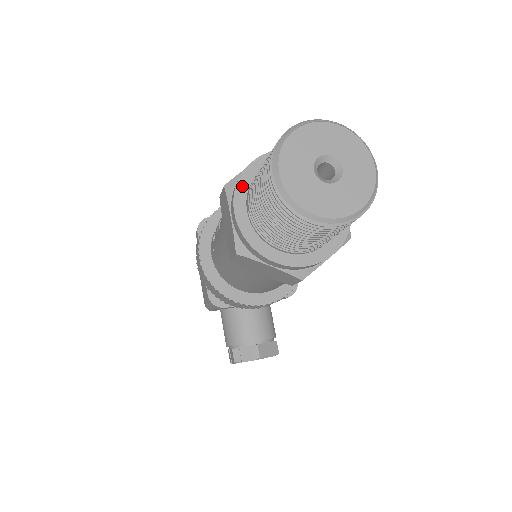
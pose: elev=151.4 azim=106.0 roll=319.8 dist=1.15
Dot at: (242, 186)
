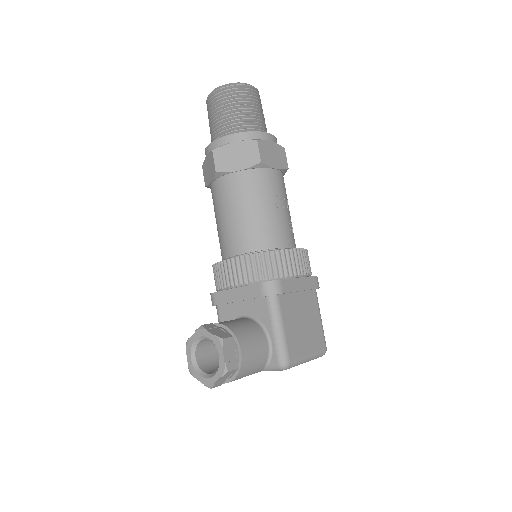
Dot at: occluded
